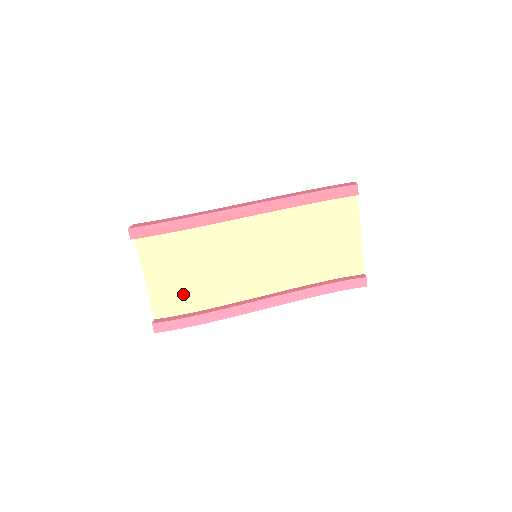
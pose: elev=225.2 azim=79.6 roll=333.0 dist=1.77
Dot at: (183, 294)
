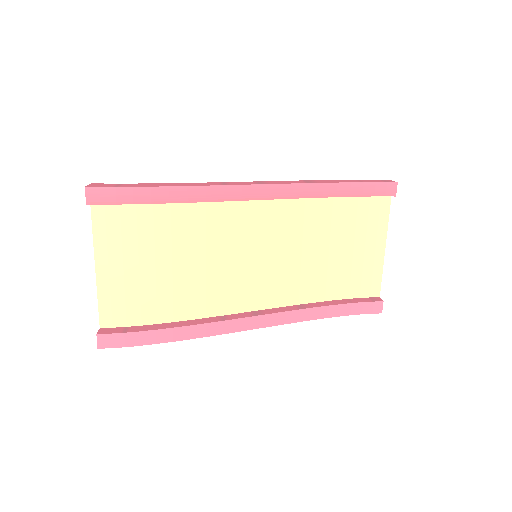
Dot at: (149, 296)
